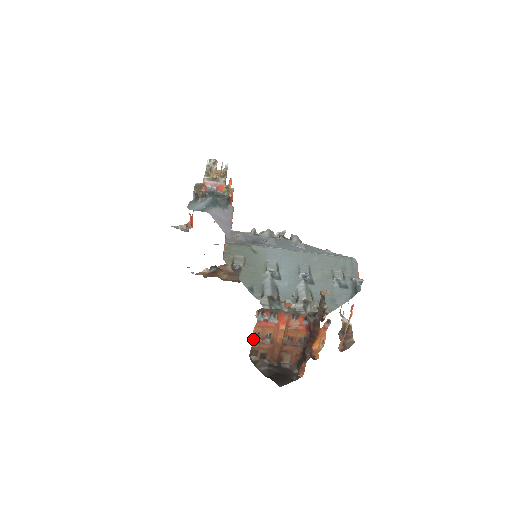
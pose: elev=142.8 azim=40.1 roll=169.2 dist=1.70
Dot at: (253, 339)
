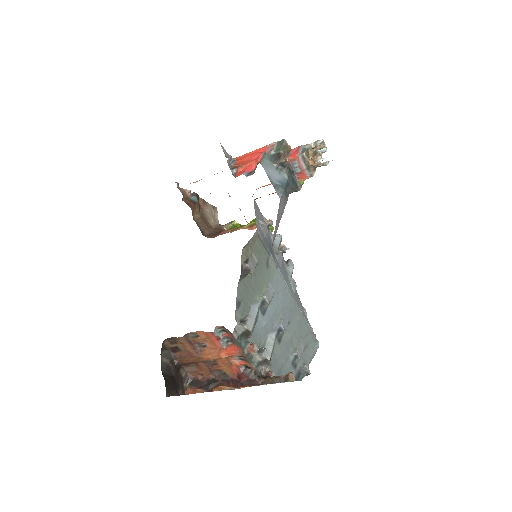
Dot at: (187, 334)
